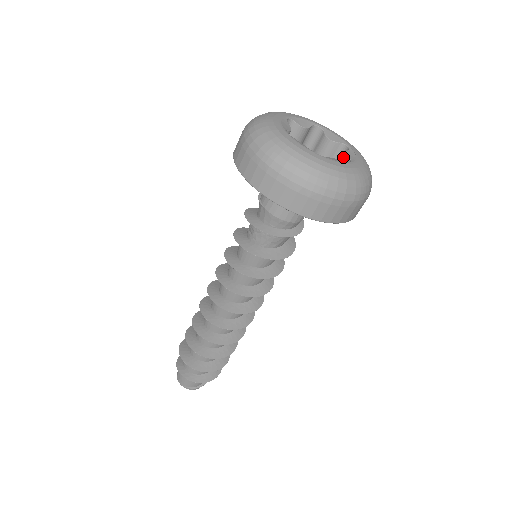
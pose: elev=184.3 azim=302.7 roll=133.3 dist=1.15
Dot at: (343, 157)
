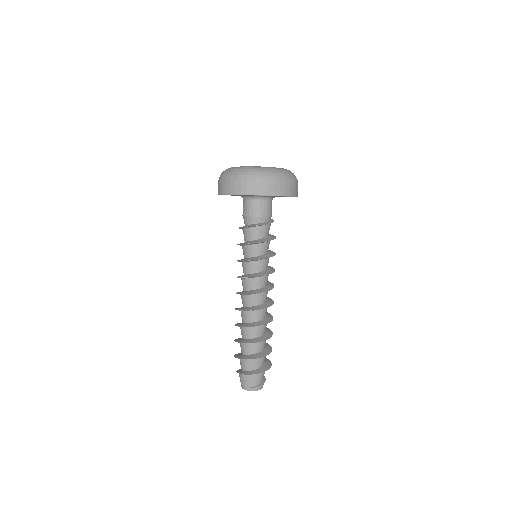
Dot at: occluded
